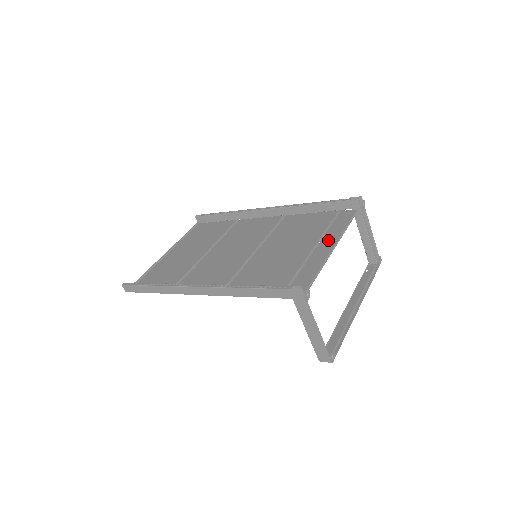
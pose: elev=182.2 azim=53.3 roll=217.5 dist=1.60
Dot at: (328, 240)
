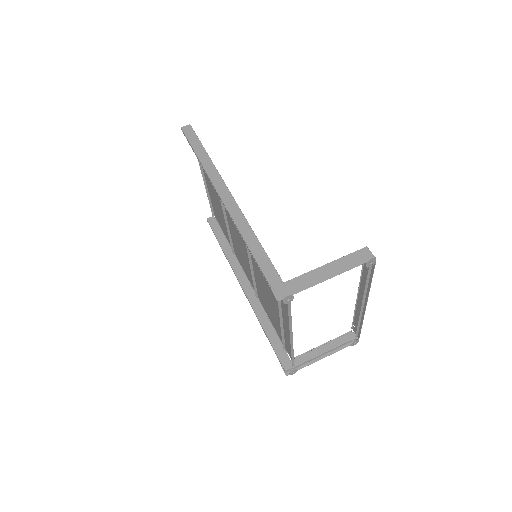
Dot at: (285, 317)
